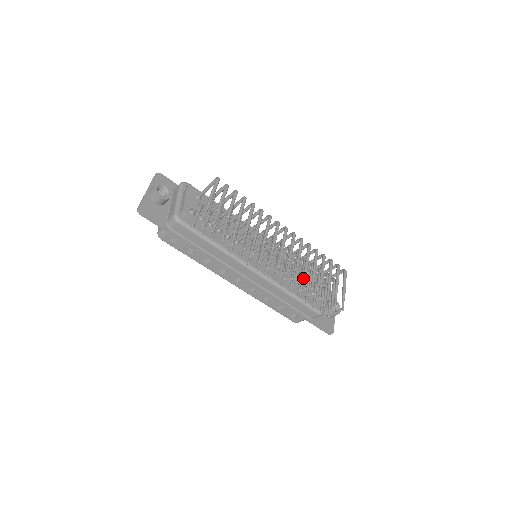
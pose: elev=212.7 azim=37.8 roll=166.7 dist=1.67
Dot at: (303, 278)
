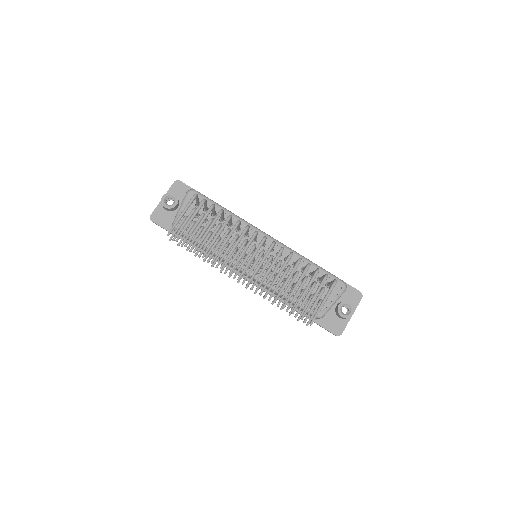
Dot at: occluded
